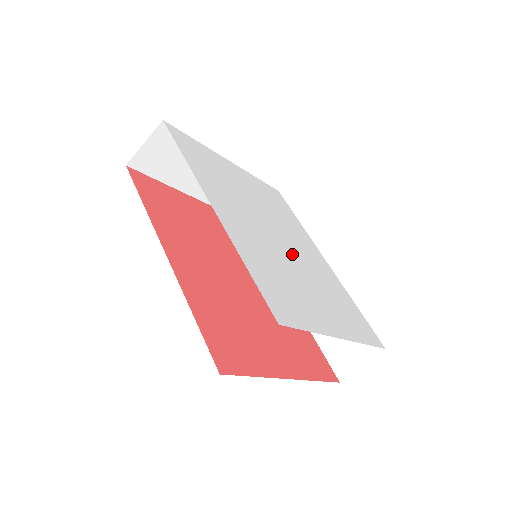
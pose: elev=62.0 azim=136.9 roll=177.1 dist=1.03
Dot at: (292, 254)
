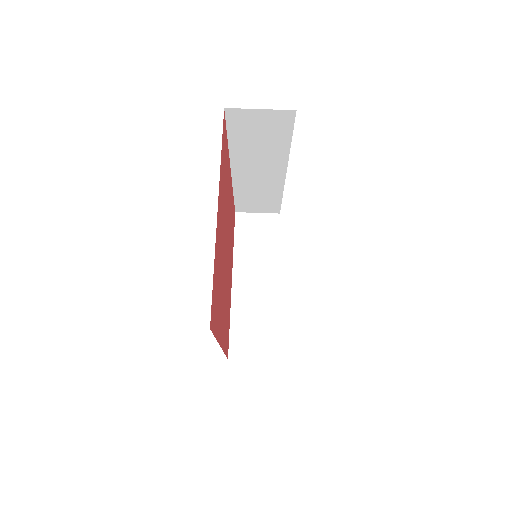
Dot at: occluded
